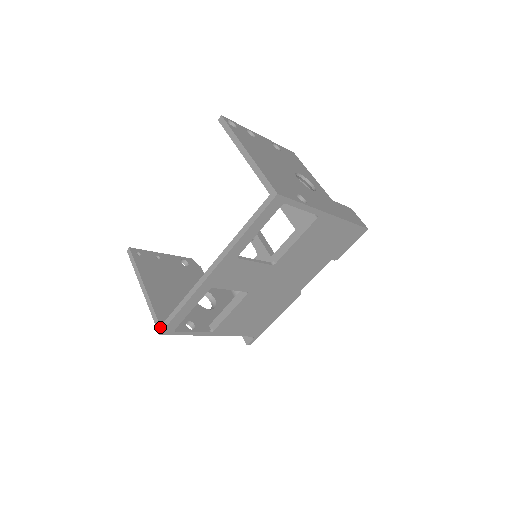
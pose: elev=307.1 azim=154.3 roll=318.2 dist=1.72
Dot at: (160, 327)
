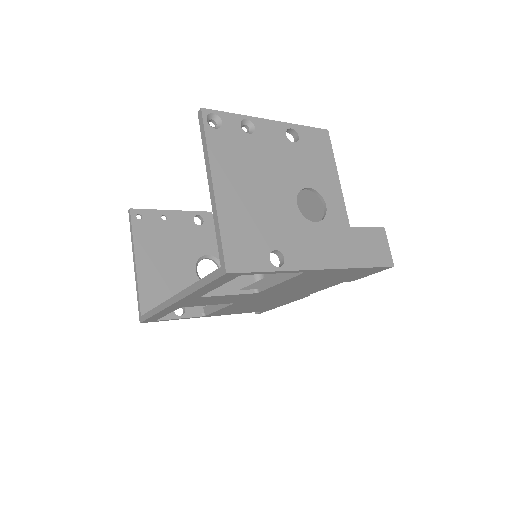
Dot at: (140, 317)
